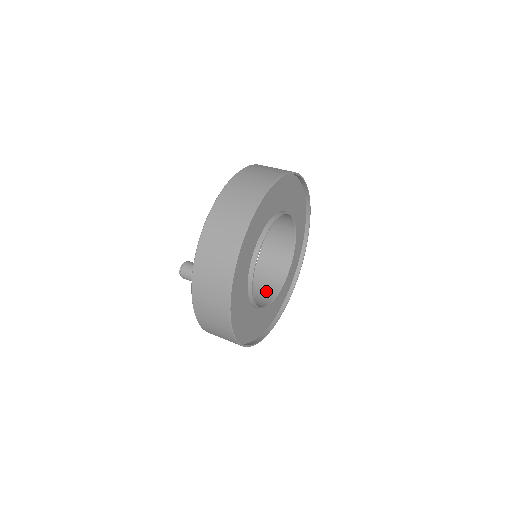
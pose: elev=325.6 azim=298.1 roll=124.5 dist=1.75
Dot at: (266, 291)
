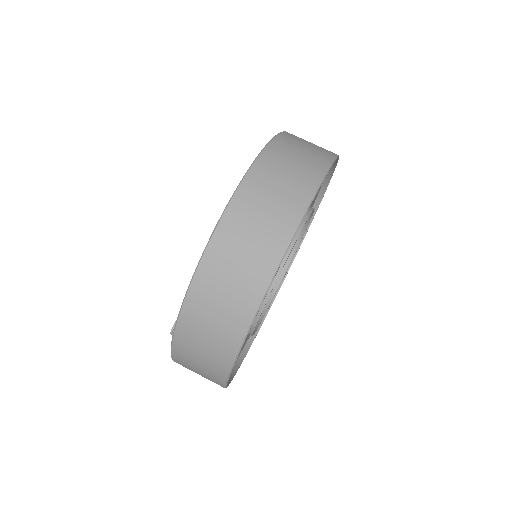
Dot at: occluded
